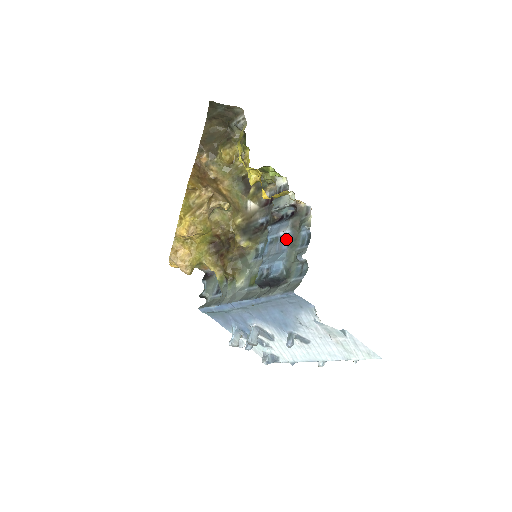
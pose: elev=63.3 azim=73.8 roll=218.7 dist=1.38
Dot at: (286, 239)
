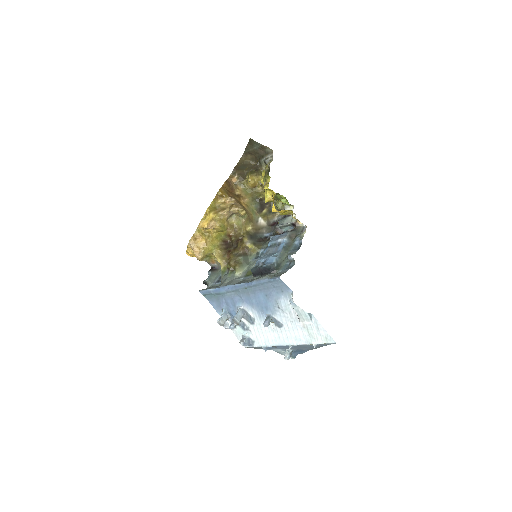
Dot at: (282, 244)
